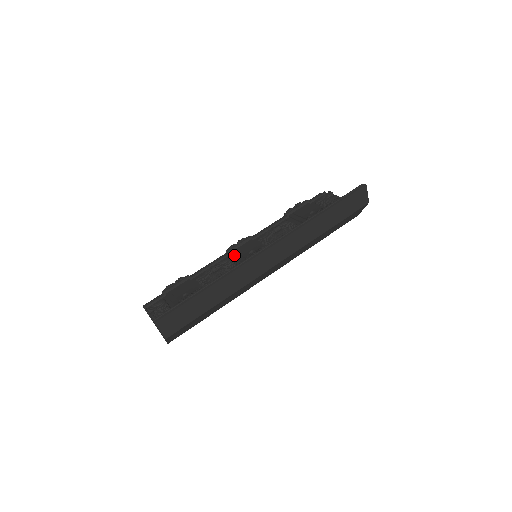
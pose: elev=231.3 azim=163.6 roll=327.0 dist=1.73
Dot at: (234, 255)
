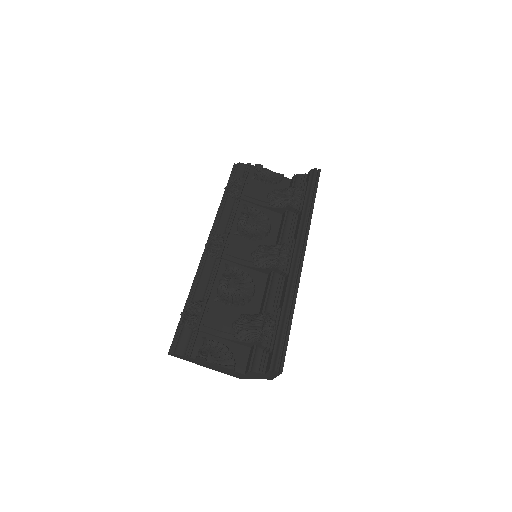
Dot at: (230, 259)
